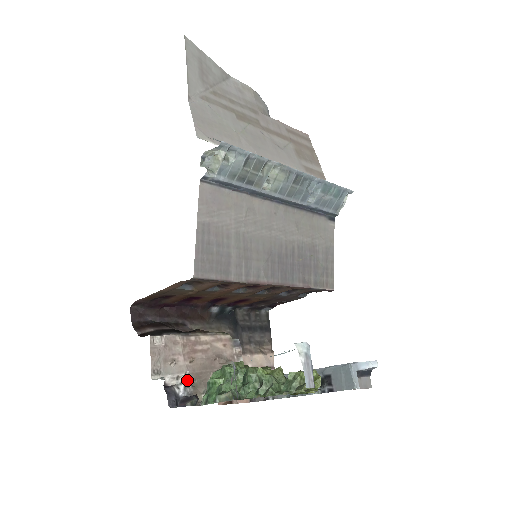
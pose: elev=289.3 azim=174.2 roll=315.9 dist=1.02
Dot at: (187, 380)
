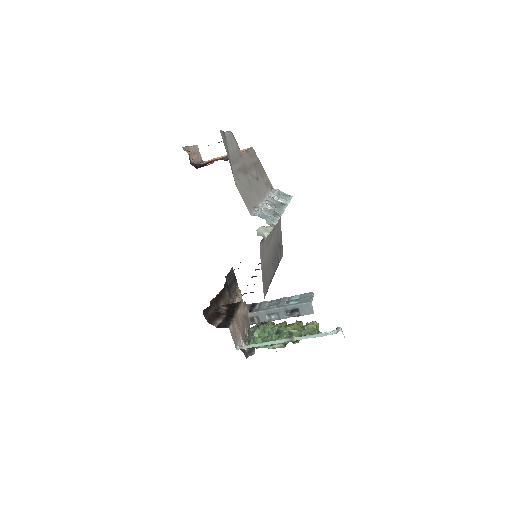
Dot at: (242, 340)
